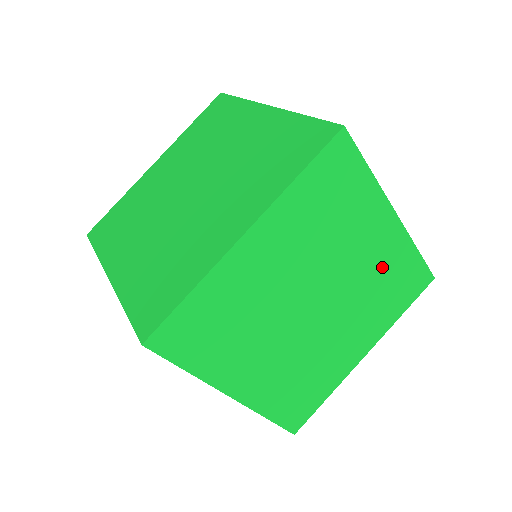
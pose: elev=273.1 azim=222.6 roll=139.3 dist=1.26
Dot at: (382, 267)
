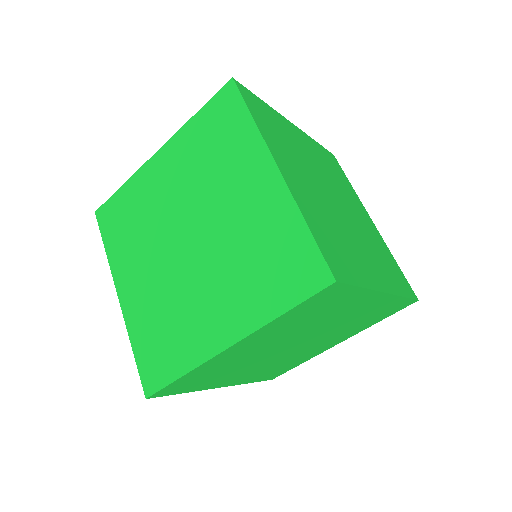
Dot at: (364, 314)
